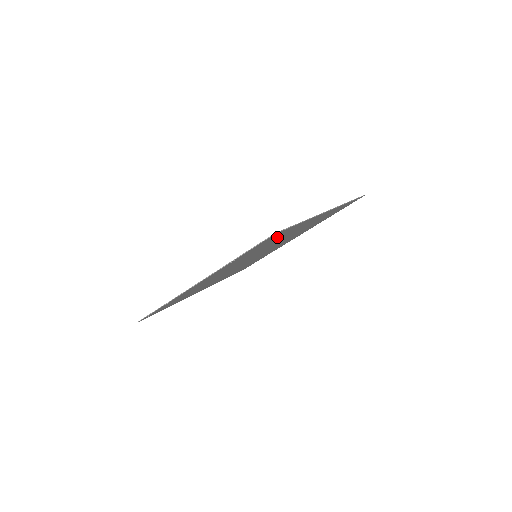
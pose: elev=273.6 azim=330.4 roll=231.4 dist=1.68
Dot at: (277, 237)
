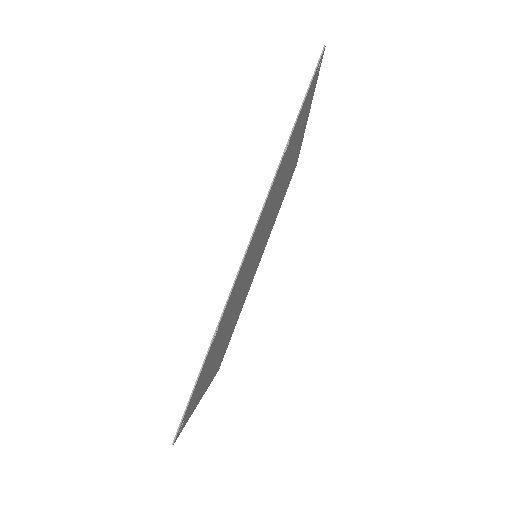
Dot at: (300, 125)
